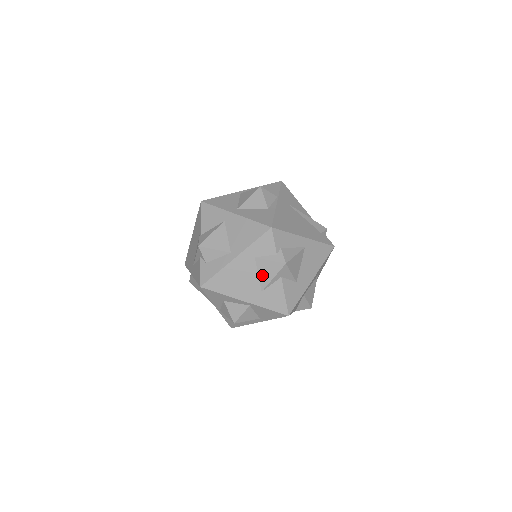
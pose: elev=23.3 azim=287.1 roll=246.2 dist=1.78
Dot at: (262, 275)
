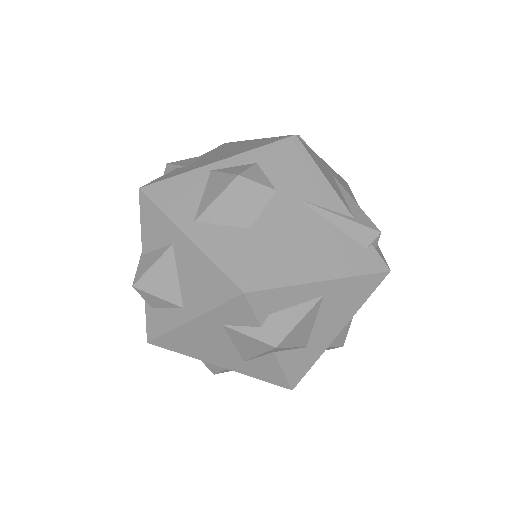
Dot at: (240, 346)
